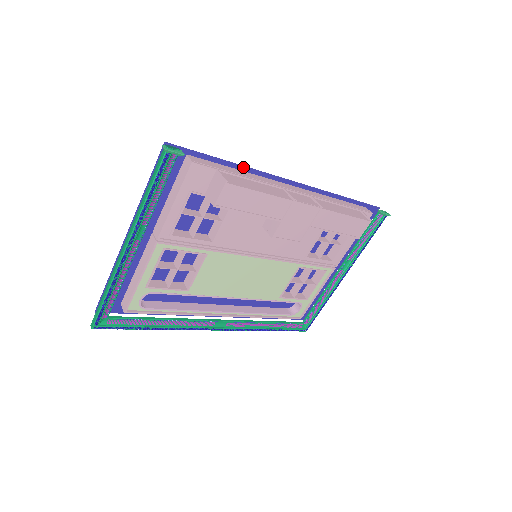
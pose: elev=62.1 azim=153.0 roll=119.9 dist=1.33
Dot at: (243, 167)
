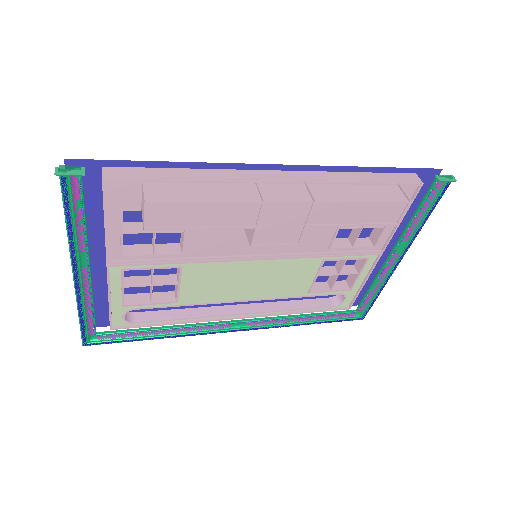
Dot at: (191, 164)
